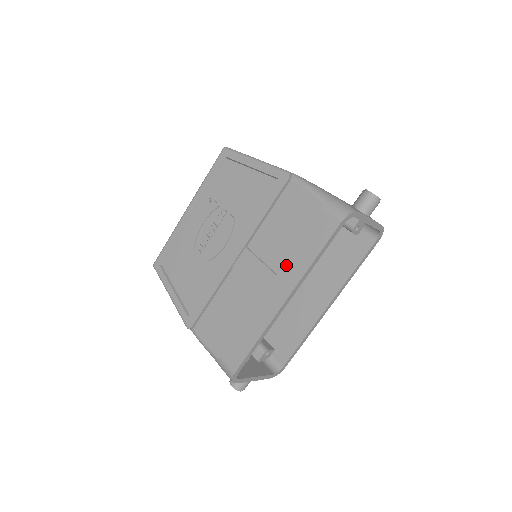
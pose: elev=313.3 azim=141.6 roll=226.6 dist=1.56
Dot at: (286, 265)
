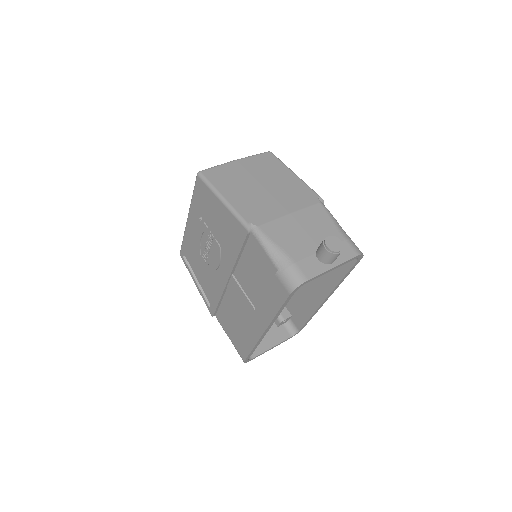
Dot at: (259, 306)
